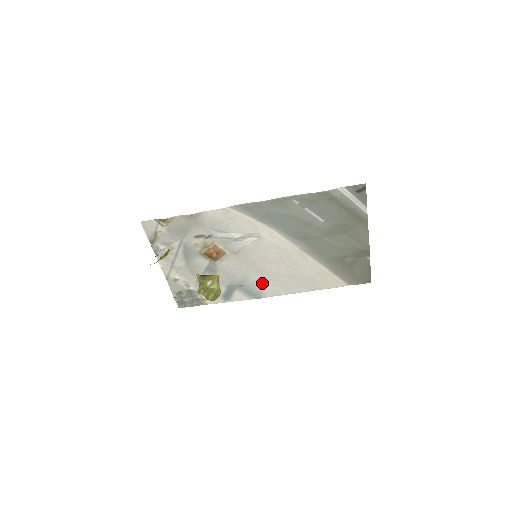
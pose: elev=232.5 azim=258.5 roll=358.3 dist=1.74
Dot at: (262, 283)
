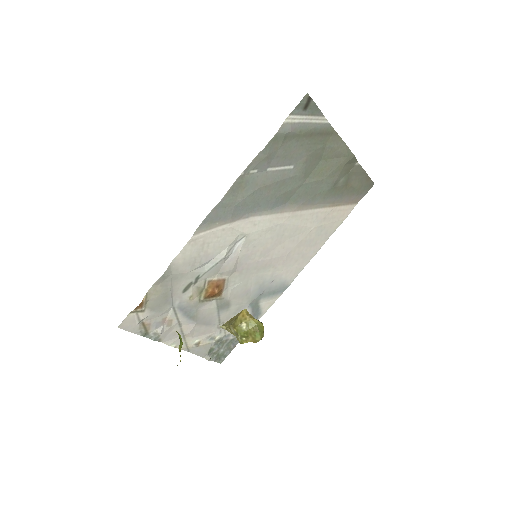
Dot at: (279, 274)
